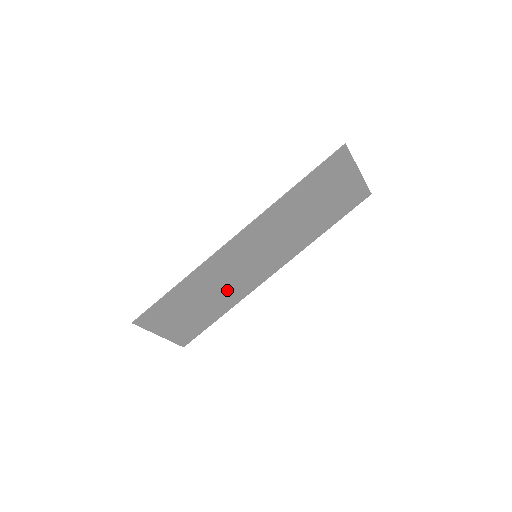
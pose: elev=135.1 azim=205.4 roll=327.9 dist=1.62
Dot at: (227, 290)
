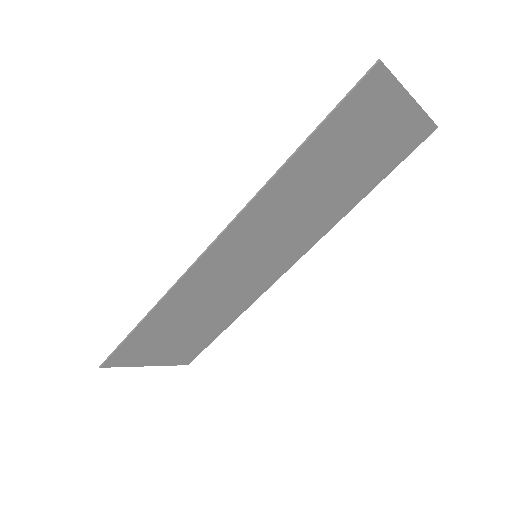
Dot at: (225, 301)
